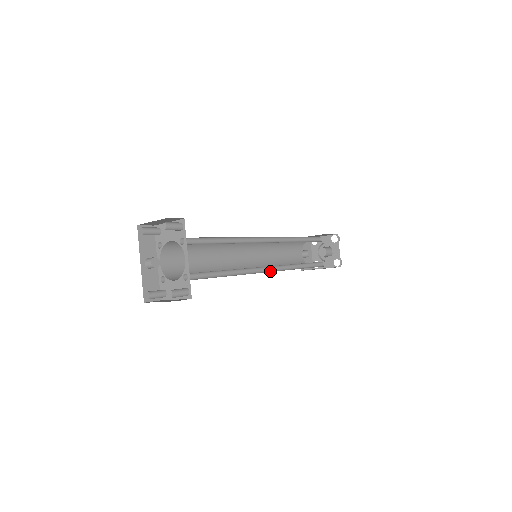
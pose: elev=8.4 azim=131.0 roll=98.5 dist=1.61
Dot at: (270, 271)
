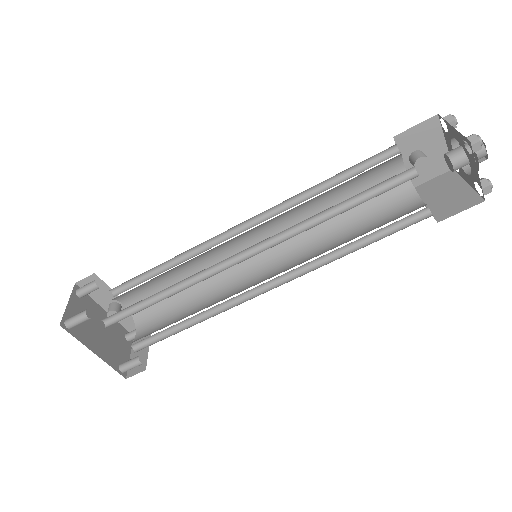
Dot at: (276, 283)
